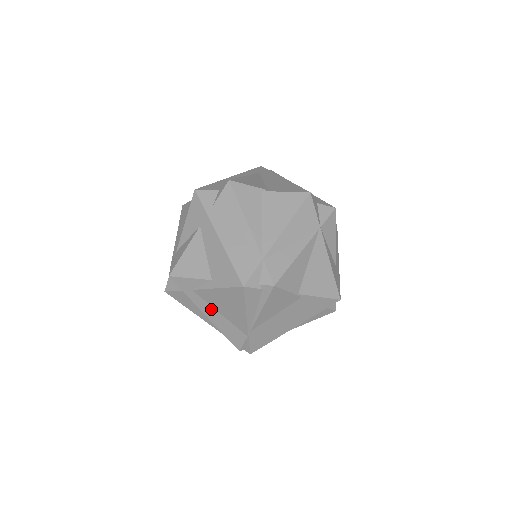
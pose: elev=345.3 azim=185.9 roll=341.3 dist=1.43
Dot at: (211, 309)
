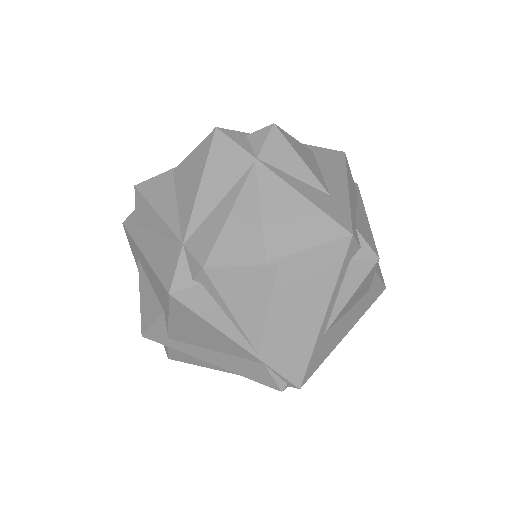
Dot at: (203, 351)
